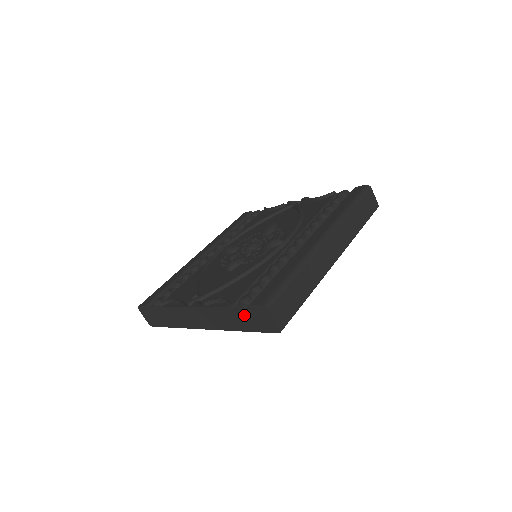
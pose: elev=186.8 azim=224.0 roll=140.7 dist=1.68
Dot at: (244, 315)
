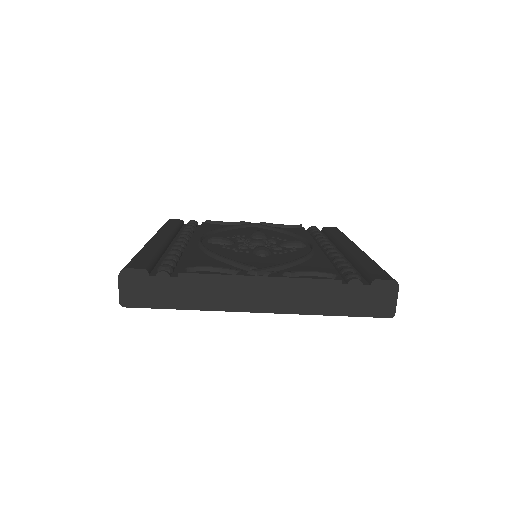
Dot at: (354, 292)
